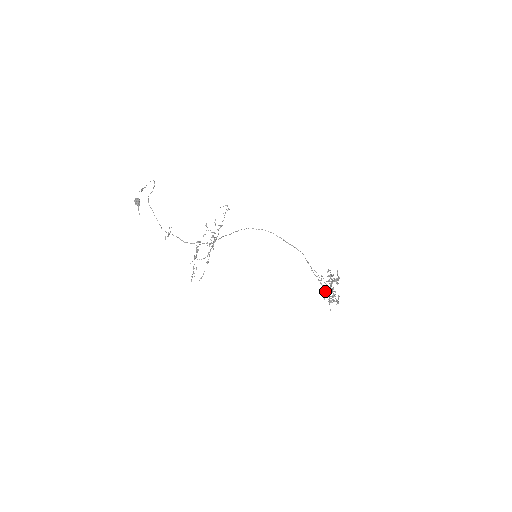
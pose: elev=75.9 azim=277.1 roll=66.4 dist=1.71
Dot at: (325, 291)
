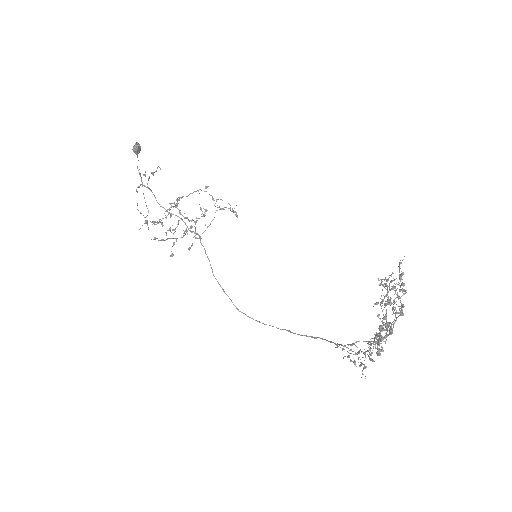
Dot at: (364, 365)
